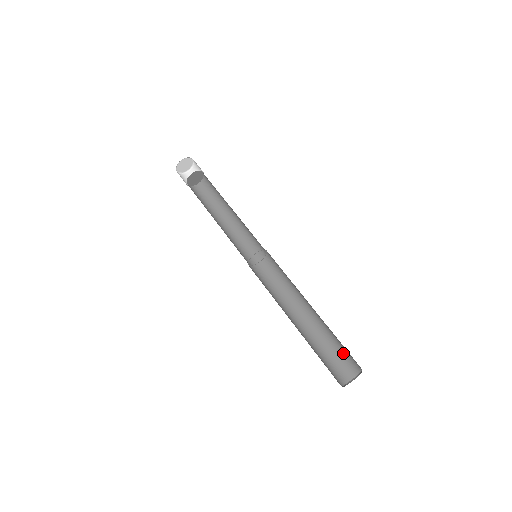
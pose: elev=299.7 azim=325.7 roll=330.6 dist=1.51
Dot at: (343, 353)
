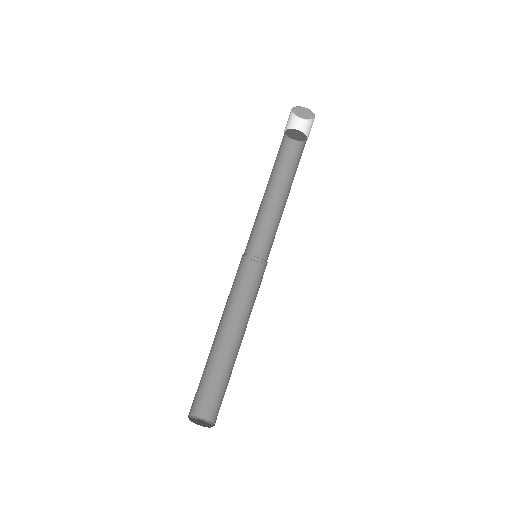
Dot at: (219, 396)
